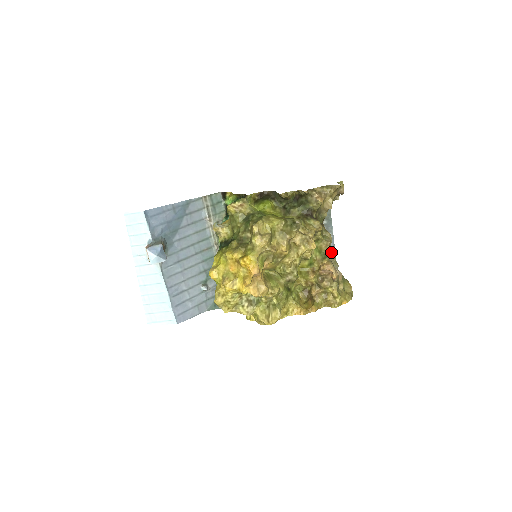
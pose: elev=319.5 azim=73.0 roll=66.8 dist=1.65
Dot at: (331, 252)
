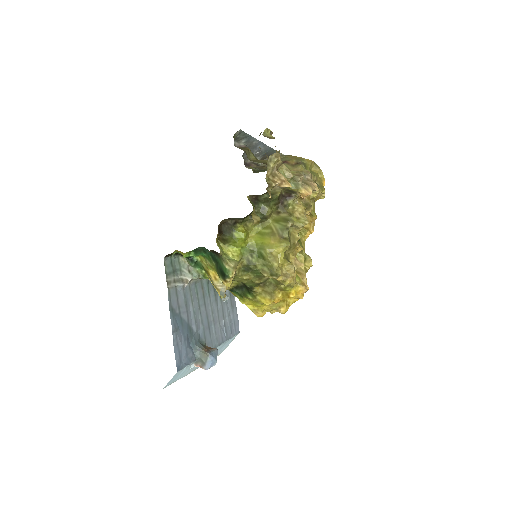
Dot at: (296, 176)
